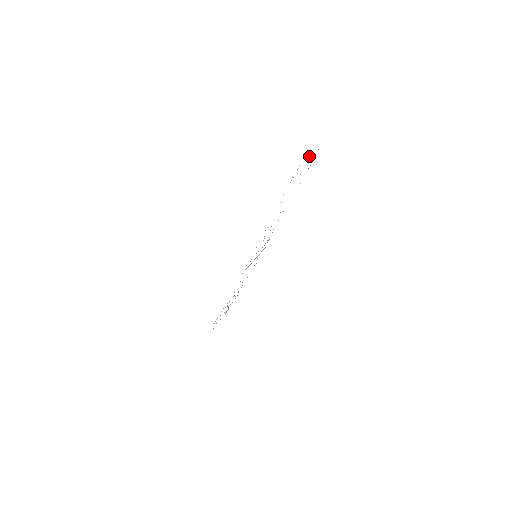
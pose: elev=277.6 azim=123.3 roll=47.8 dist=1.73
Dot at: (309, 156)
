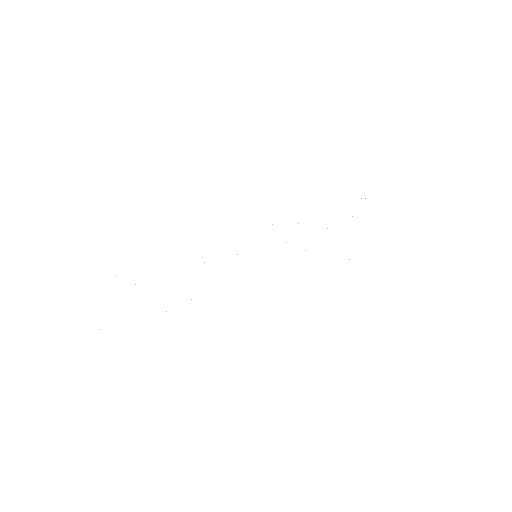
Dot at: occluded
